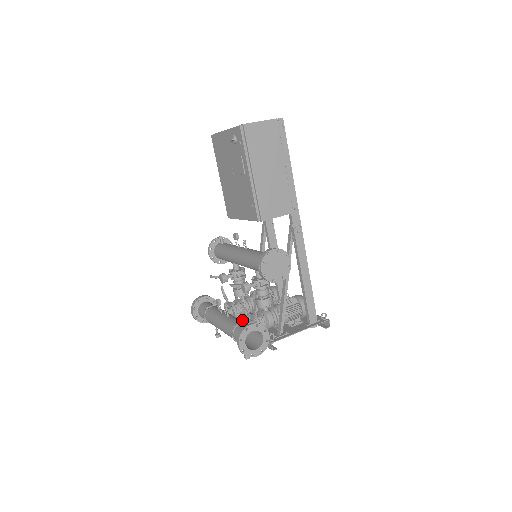
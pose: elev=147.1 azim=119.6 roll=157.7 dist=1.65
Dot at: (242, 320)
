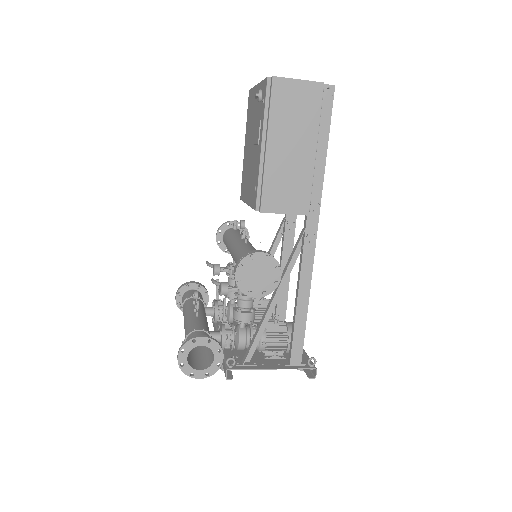
Dot at: occluded
